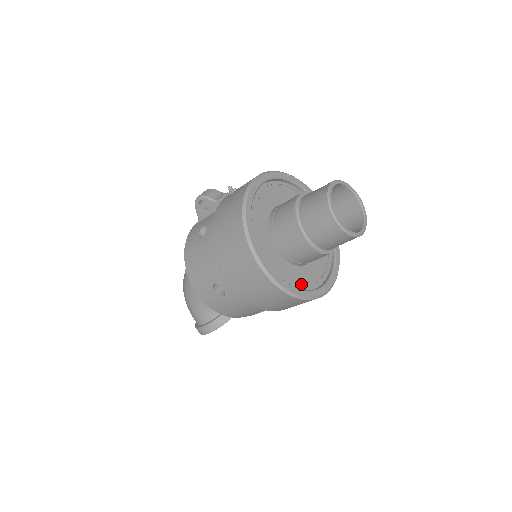
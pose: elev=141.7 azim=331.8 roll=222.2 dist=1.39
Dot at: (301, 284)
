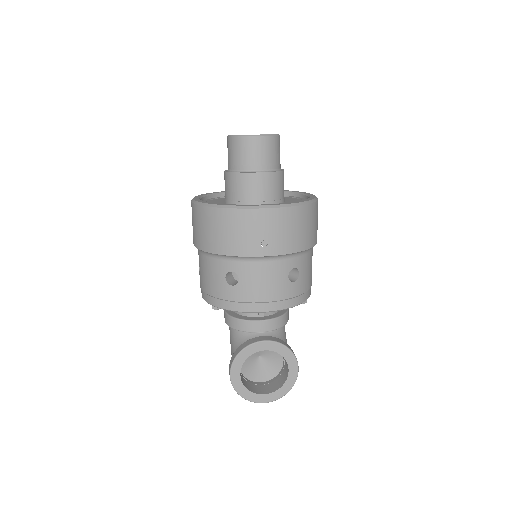
Dot at: occluded
